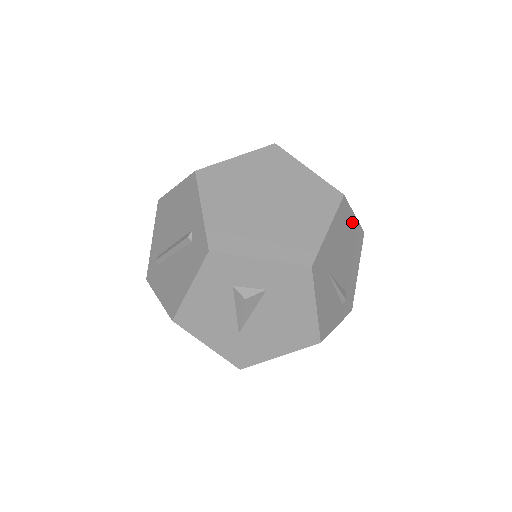
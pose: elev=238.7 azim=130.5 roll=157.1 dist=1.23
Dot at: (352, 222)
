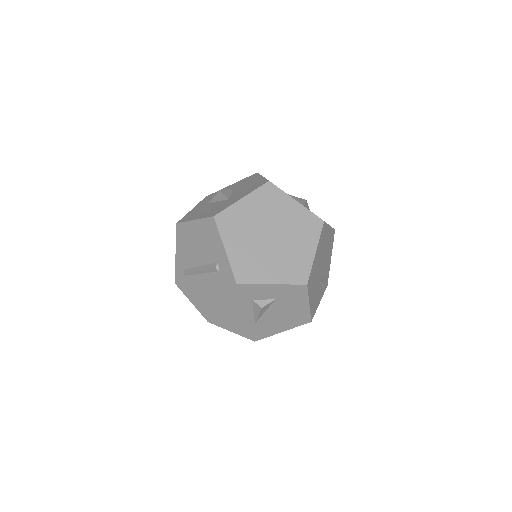
Dot at: (328, 232)
